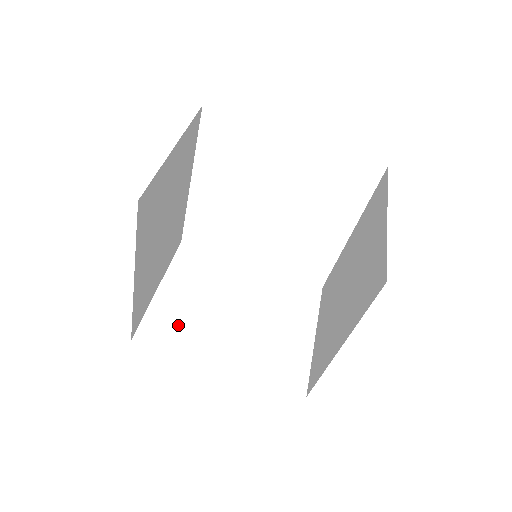
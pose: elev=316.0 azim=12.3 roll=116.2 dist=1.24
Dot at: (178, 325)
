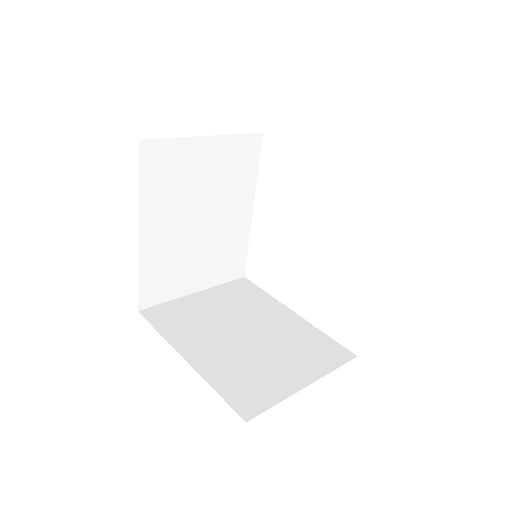
Dot at: (183, 319)
